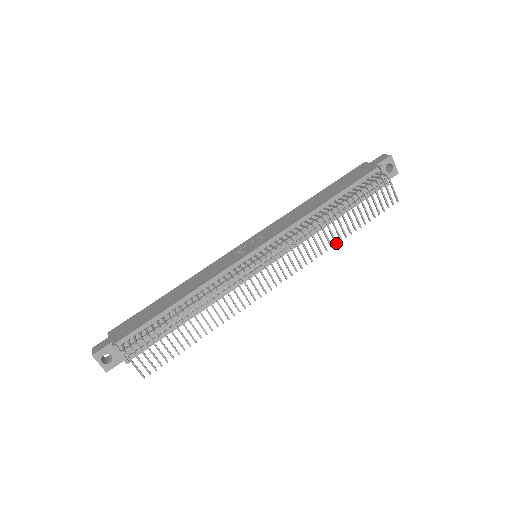
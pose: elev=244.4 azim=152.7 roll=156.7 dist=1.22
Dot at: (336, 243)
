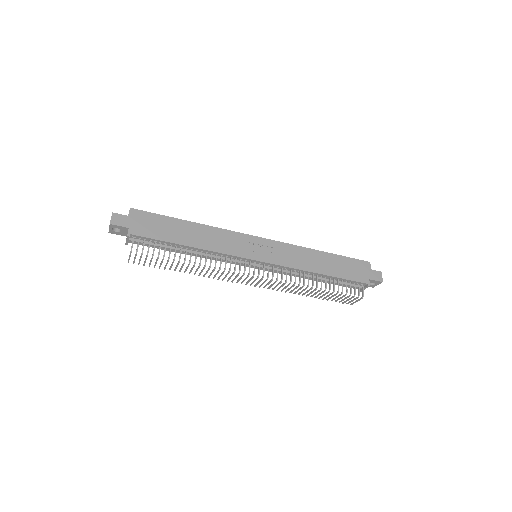
Dot at: (298, 294)
